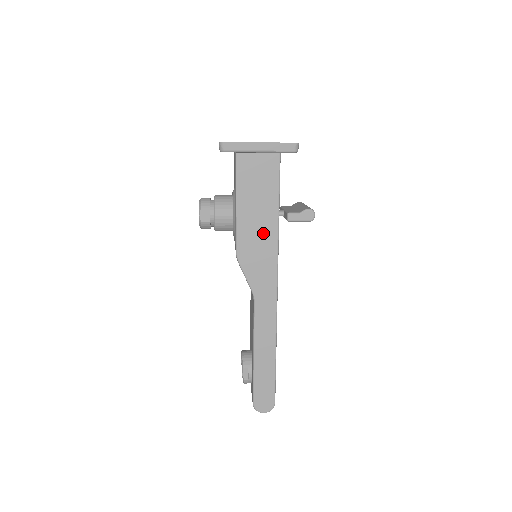
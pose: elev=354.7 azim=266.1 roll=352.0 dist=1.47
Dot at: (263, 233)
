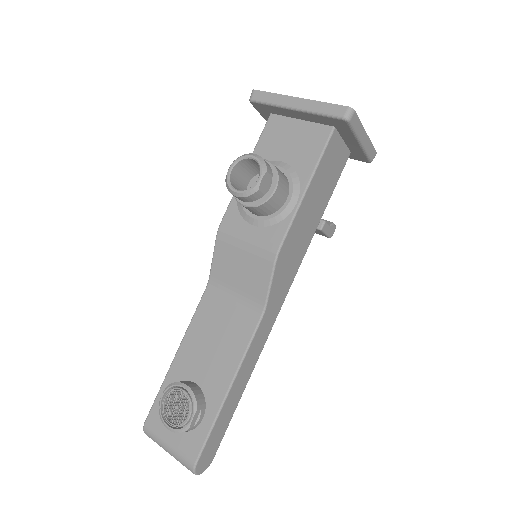
Dot at: (305, 234)
